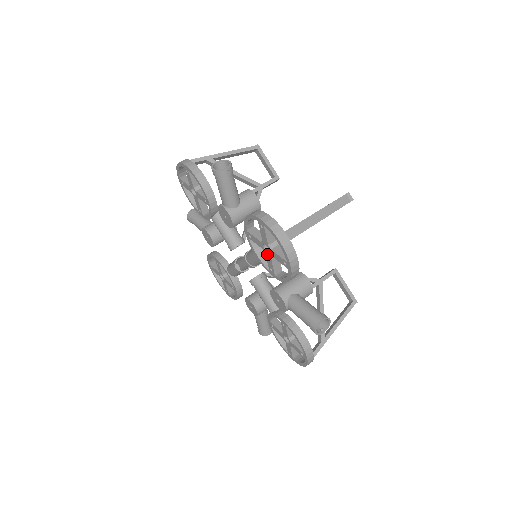
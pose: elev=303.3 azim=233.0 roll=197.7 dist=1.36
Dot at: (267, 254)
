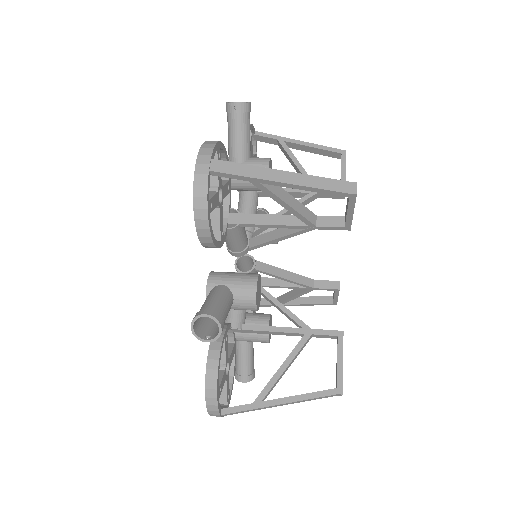
Dot at: occluded
